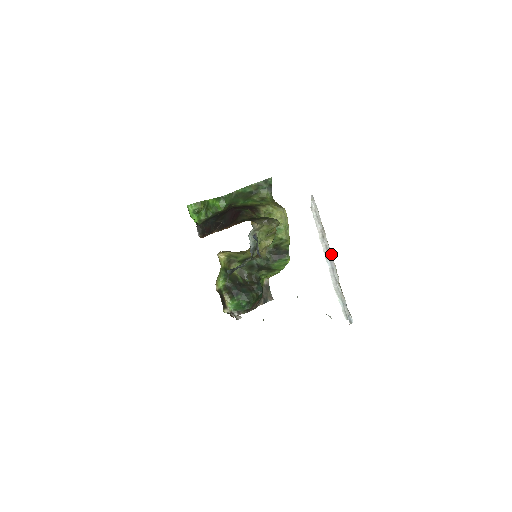
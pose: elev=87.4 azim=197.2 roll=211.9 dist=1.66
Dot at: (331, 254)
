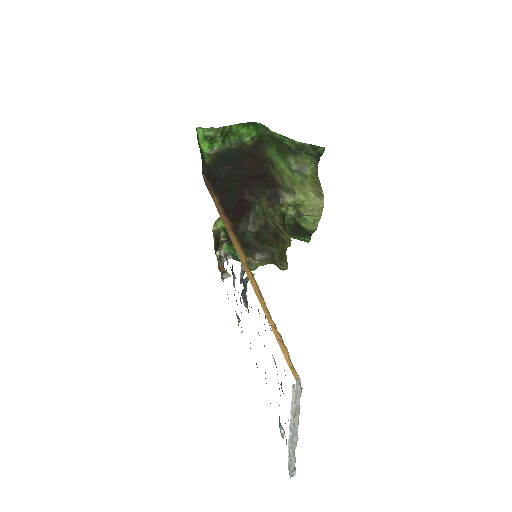
Dot at: (297, 430)
